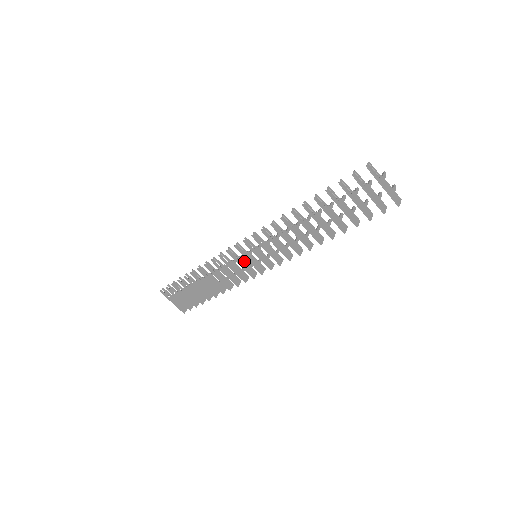
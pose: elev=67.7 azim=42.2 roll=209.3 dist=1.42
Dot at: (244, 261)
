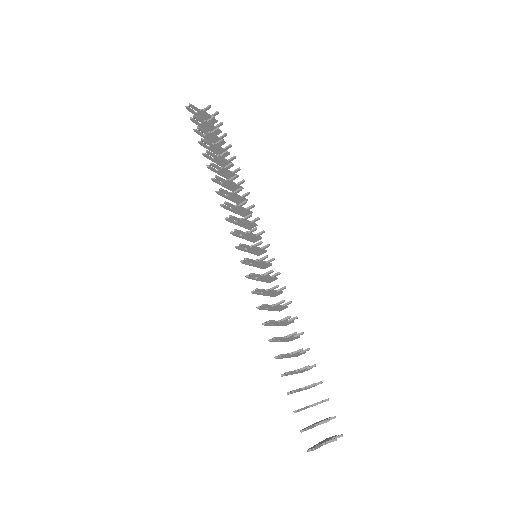
Dot at: (250, 235)
